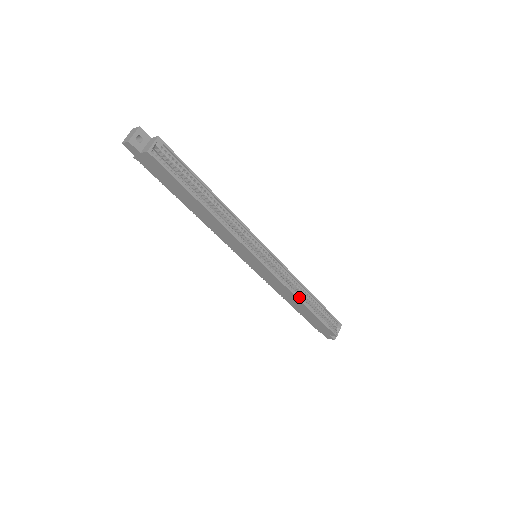
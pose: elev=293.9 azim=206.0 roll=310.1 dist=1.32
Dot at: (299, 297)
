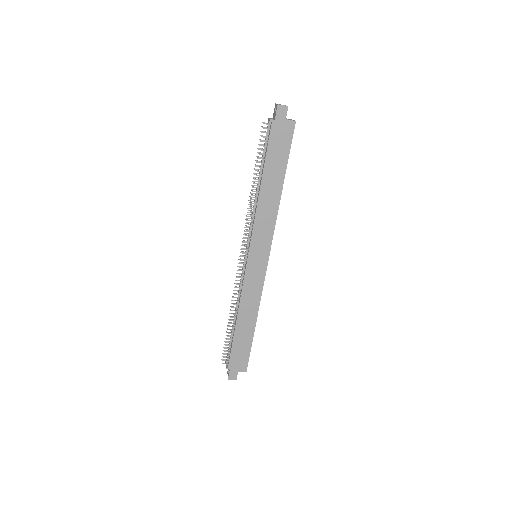
Dot at: (254, 313)
